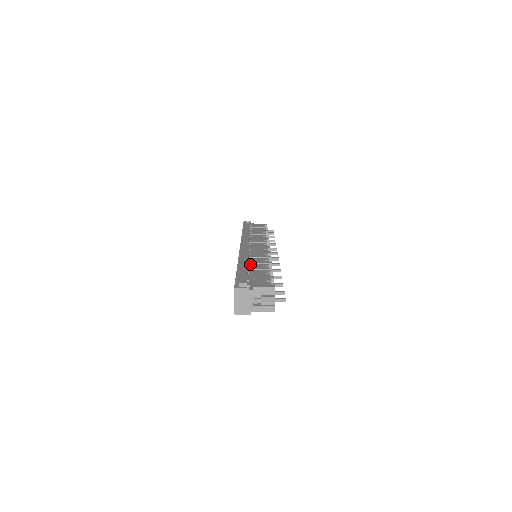
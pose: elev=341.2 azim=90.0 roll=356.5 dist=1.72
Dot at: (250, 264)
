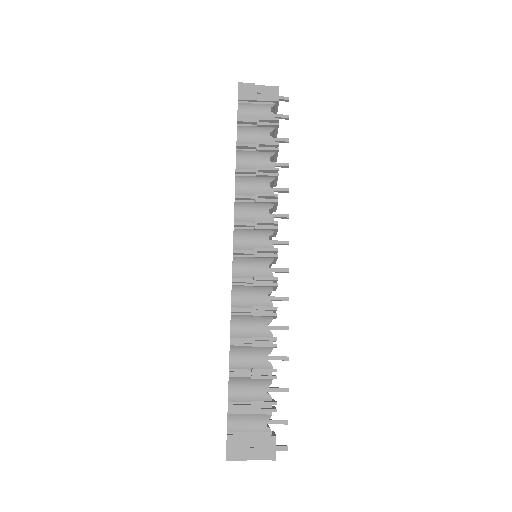
Dot at: occluded
